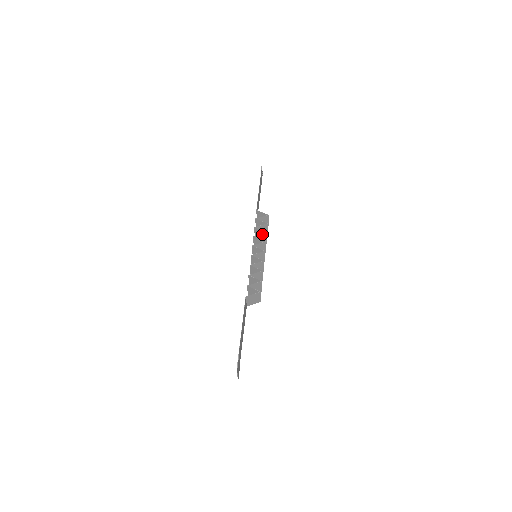
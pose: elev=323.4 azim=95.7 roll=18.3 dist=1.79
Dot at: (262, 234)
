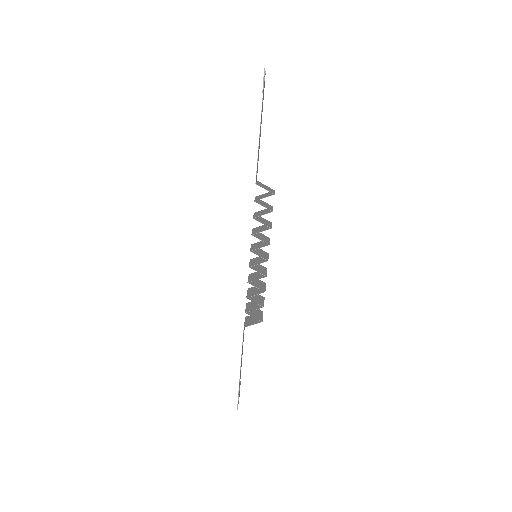
Dot at: (264, 230)
